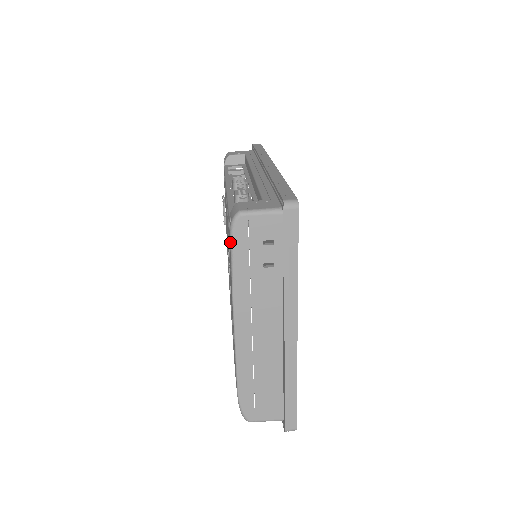
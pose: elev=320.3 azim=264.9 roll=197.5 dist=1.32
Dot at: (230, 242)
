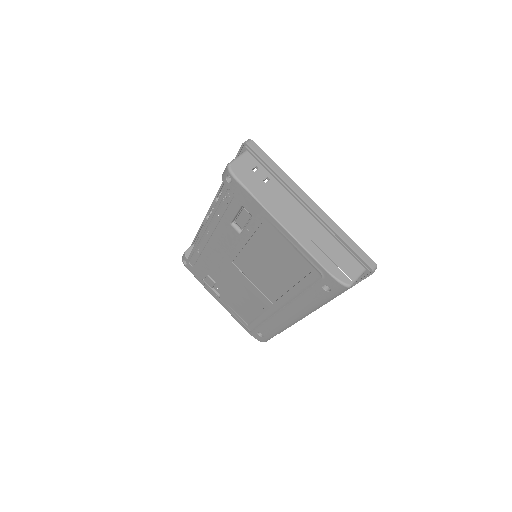
Dot at: (238, 182)
